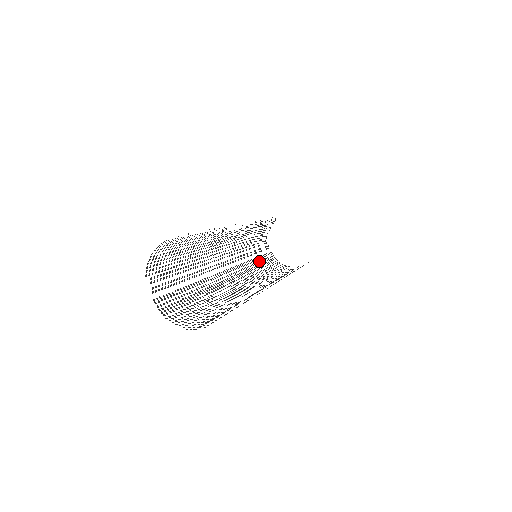
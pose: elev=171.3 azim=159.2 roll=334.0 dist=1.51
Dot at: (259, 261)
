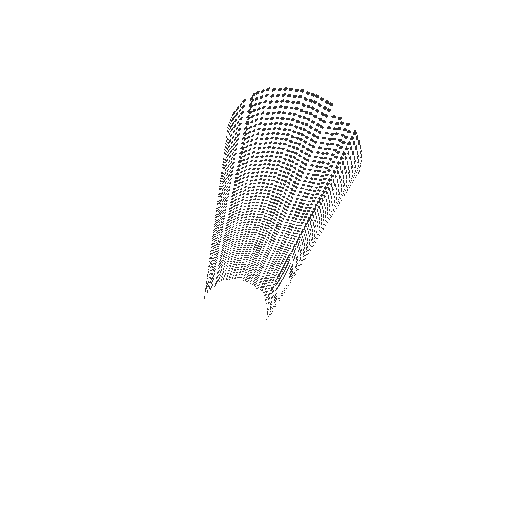
Dot at: occluded
